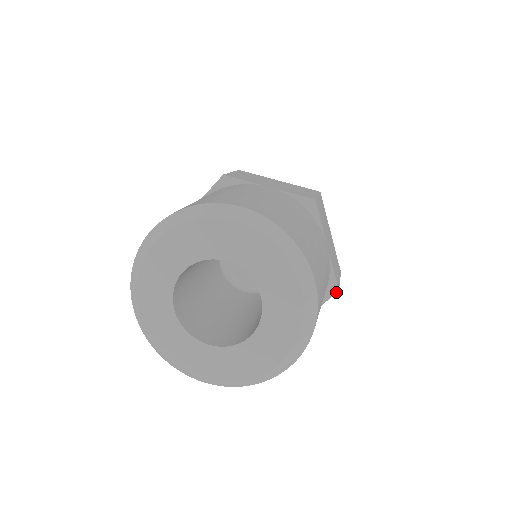
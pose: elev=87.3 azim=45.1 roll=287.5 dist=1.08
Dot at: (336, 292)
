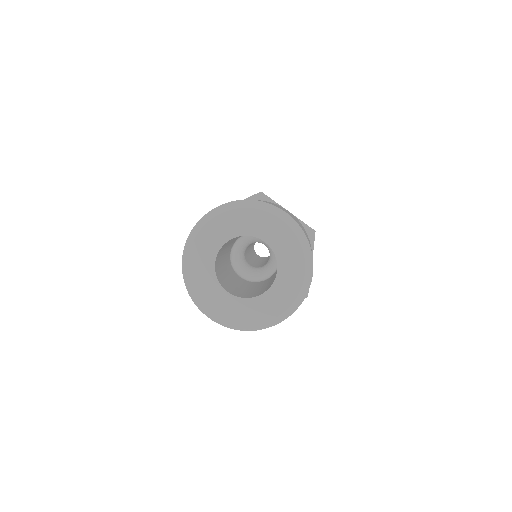
Dot at: occluded
